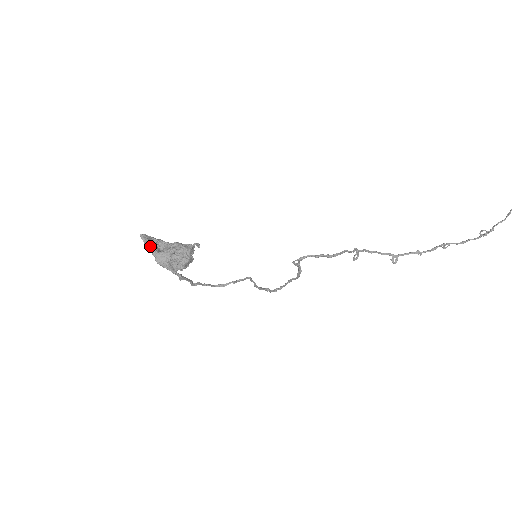
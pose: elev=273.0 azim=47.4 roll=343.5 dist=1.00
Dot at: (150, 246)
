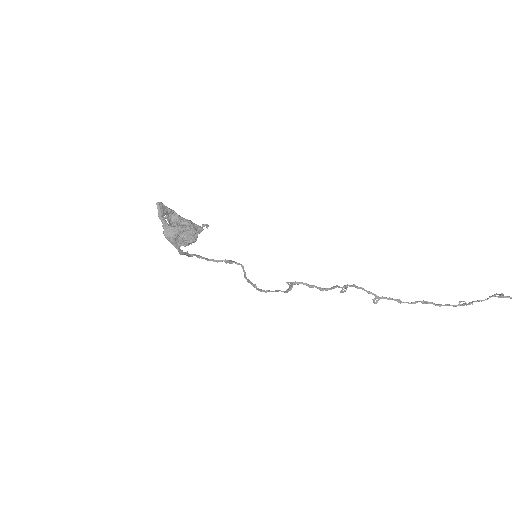
Dot at: (163, 218)
